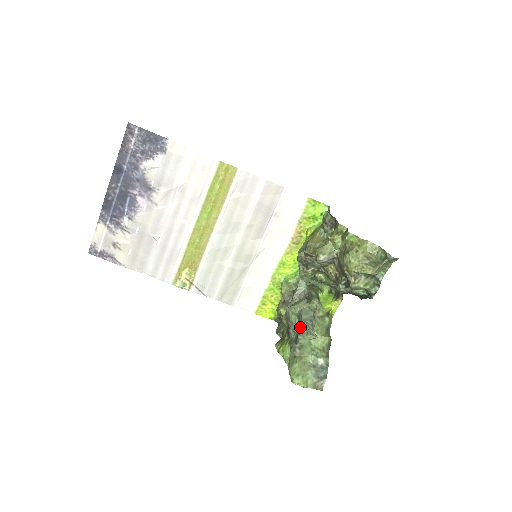
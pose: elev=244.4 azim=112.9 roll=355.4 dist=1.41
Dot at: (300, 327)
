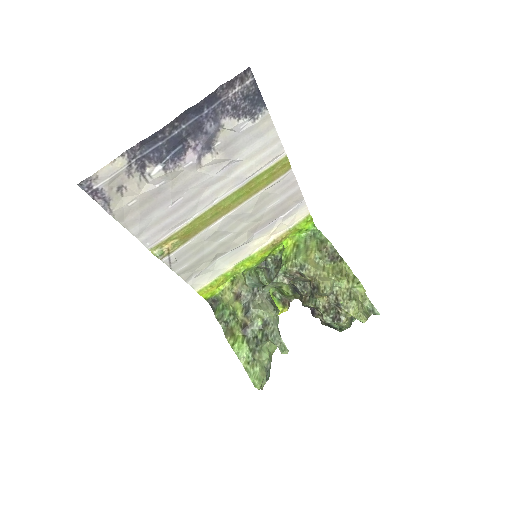
Dot at: (274, 338)
